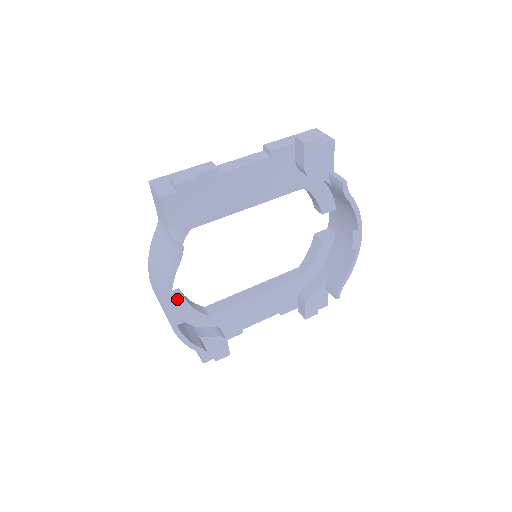
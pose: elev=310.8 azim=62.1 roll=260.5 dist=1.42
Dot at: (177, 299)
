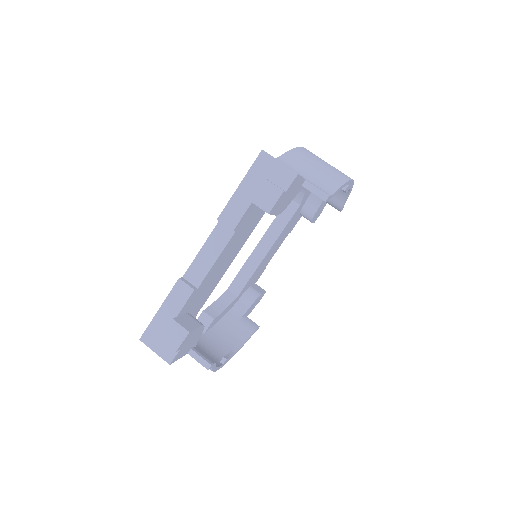
Dot at: (210, 324)
